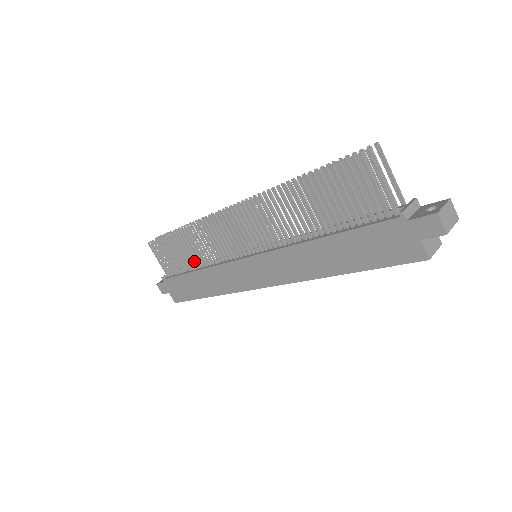
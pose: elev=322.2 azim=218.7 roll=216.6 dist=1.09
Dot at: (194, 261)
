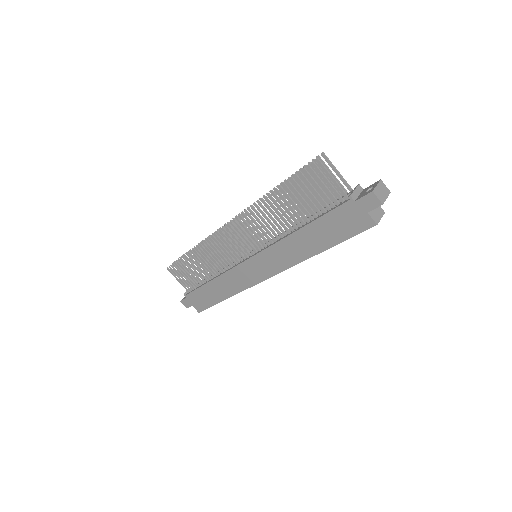
Dot at: (208, 273)
